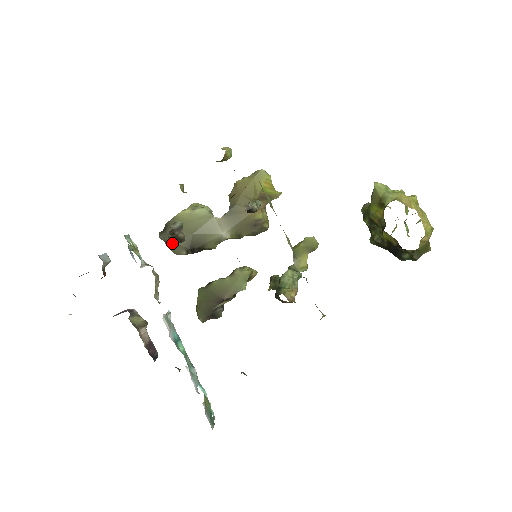
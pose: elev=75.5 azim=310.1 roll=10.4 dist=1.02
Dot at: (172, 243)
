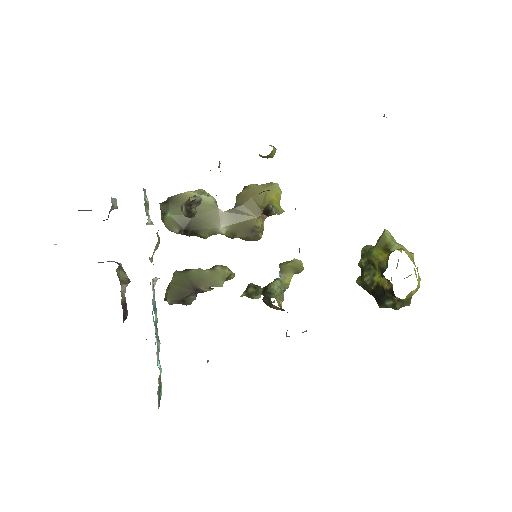
Dot at: (169, 217)
